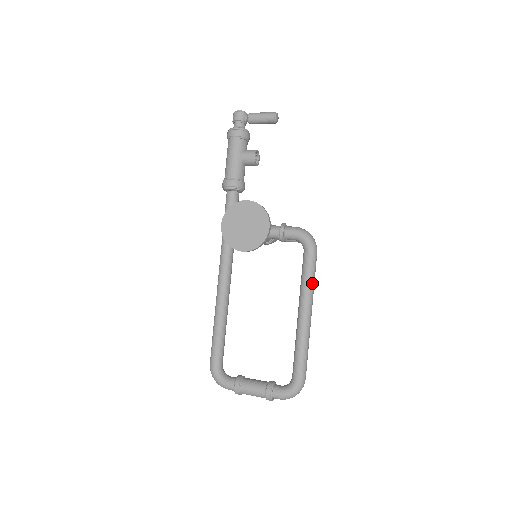
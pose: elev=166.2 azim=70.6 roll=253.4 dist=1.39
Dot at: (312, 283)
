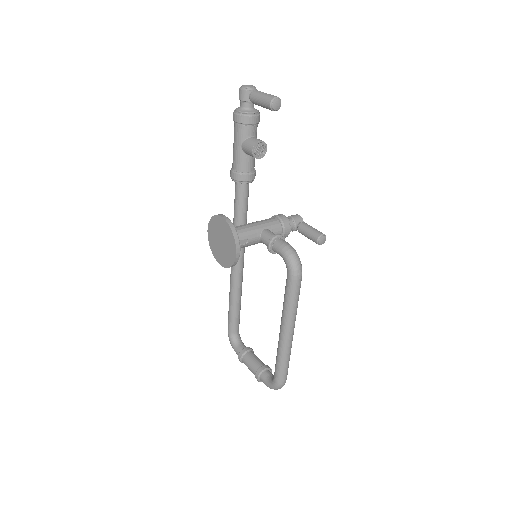
Dot at: (291, 307)
